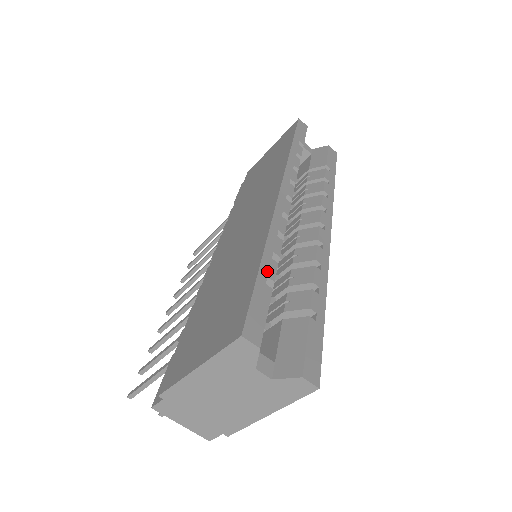
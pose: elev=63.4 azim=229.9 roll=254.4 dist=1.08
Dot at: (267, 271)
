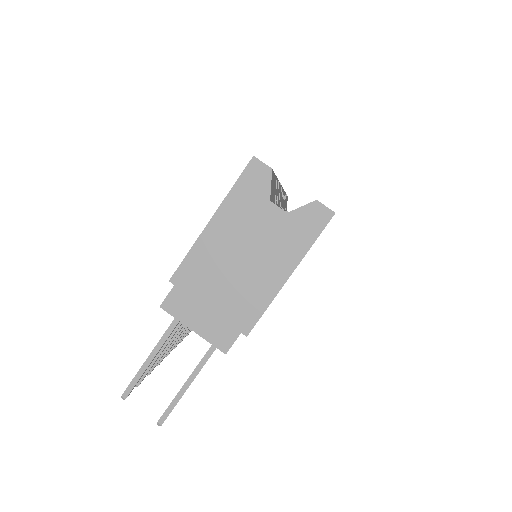
Dot at: occluded
